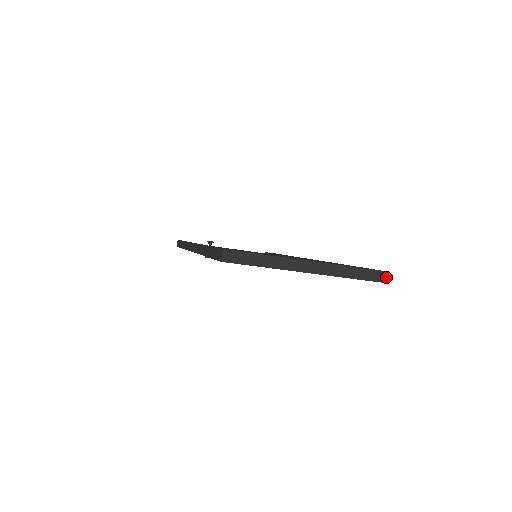
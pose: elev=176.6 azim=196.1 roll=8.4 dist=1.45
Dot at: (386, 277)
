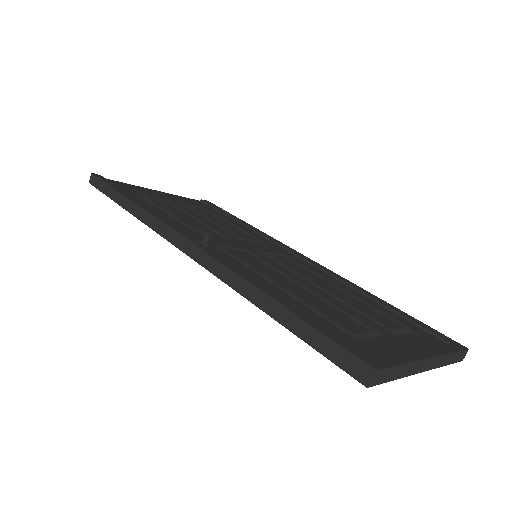
Dot at: (465, 355)
